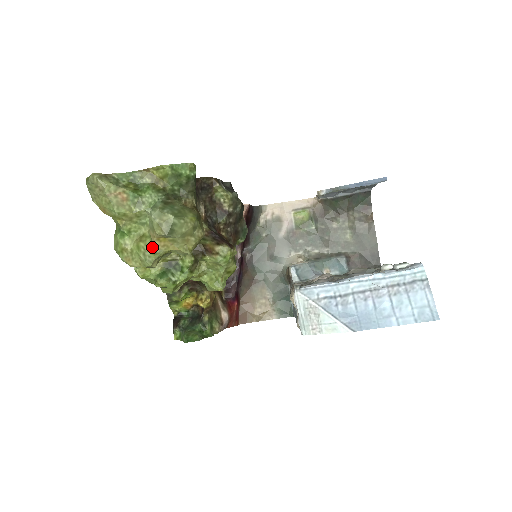
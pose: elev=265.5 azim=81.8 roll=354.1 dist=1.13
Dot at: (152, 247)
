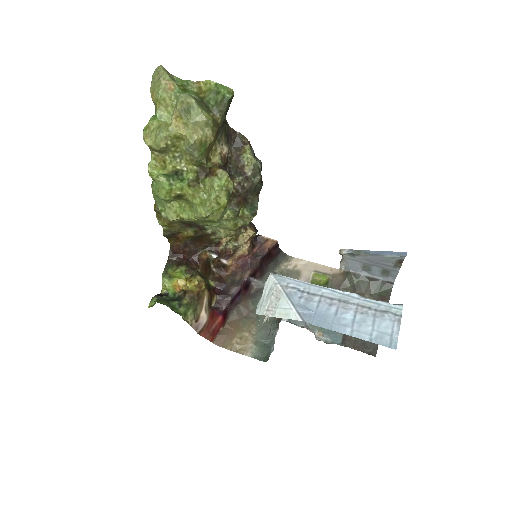
Dot at: (168, 125)
